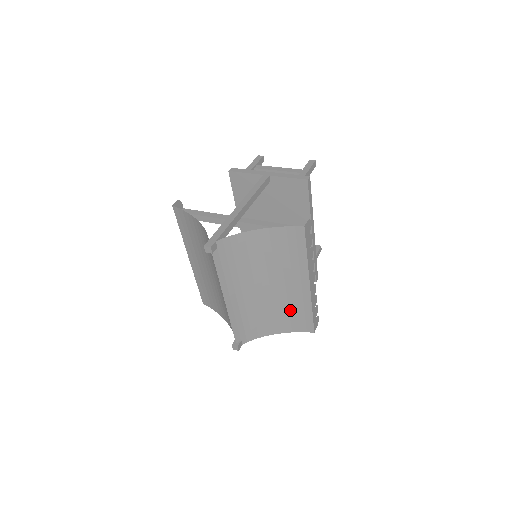
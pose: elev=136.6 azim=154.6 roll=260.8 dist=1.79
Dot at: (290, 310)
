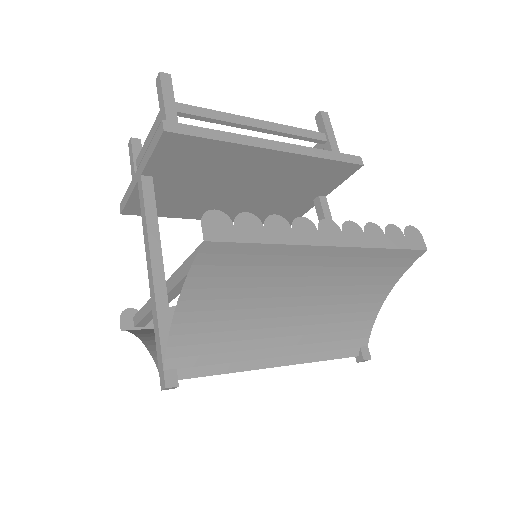
Dot at: (361, 275)
